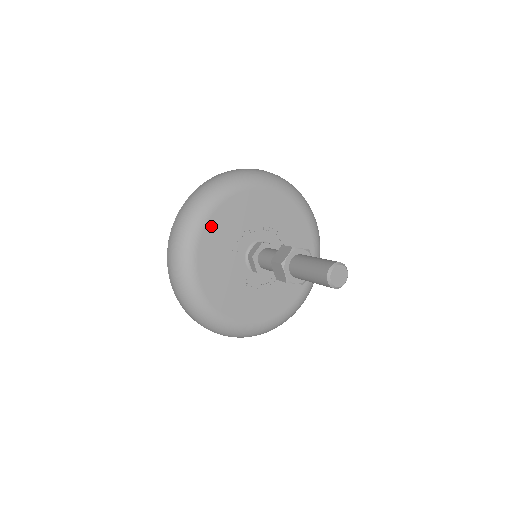
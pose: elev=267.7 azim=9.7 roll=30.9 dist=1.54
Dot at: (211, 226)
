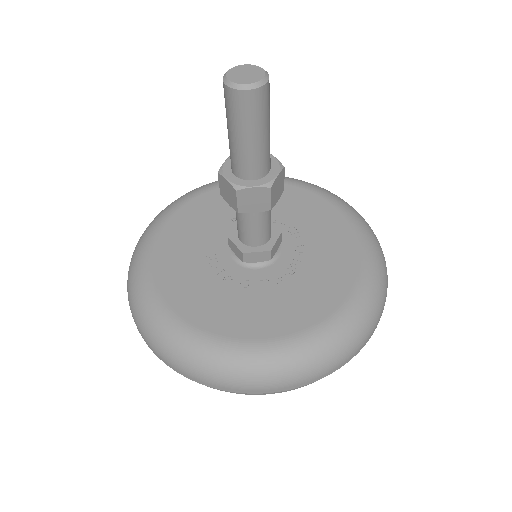
Dot at: occluded
